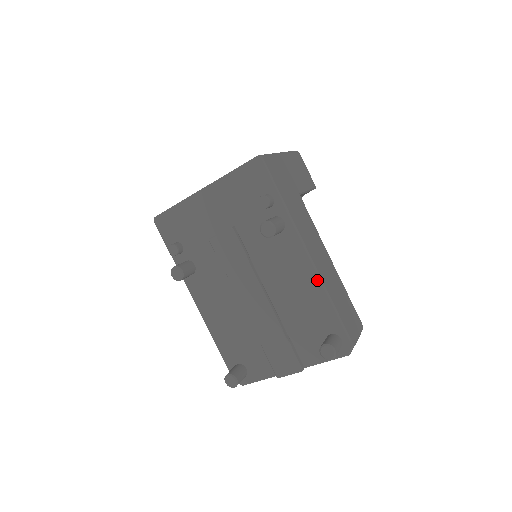
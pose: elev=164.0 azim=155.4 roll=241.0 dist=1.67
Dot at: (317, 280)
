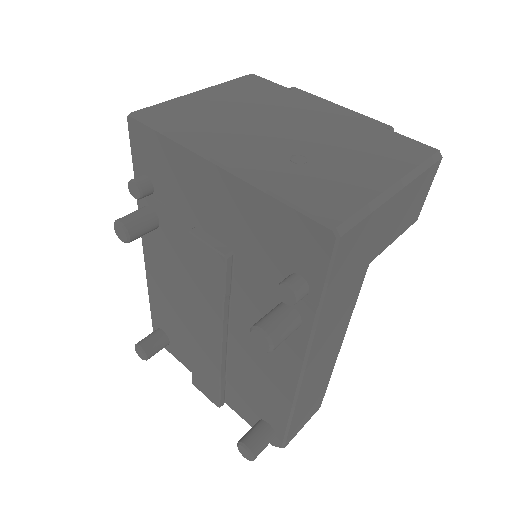
Dot at: (291, 393)
